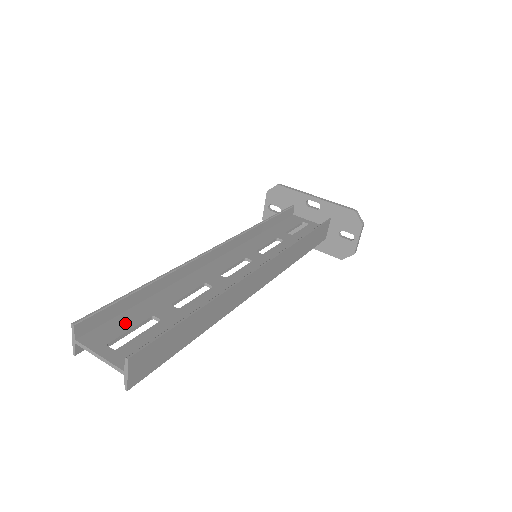
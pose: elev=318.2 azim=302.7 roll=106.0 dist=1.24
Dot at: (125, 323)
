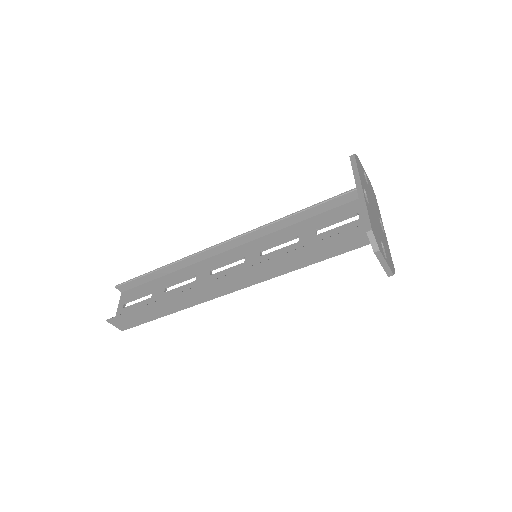
Dot at: (140, 291)
